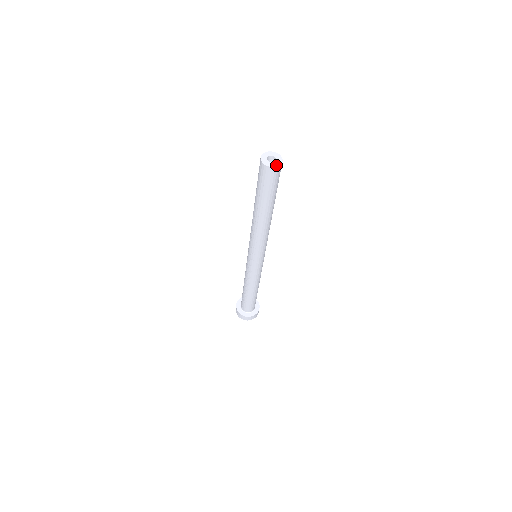
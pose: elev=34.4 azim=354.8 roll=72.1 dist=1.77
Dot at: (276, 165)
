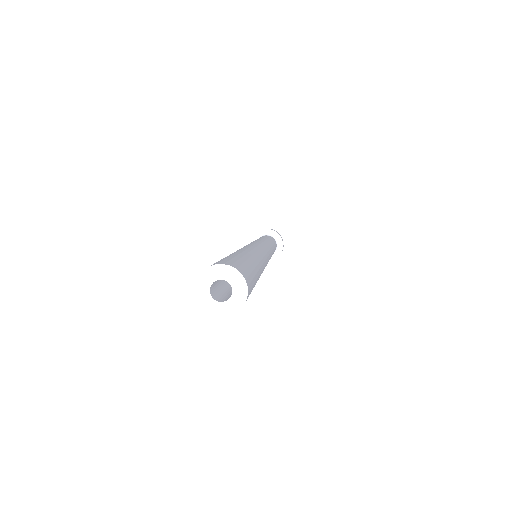
Dot at: (243, 296)
